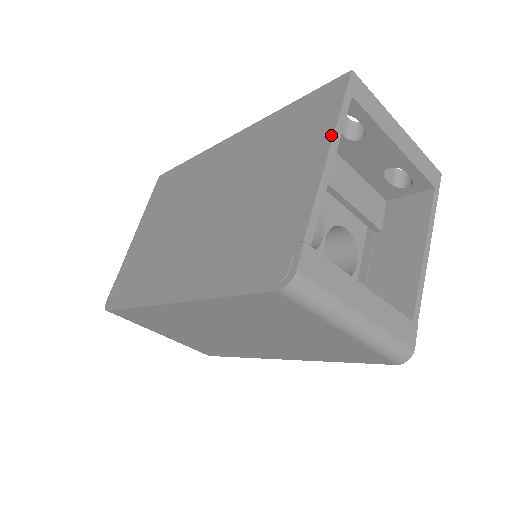
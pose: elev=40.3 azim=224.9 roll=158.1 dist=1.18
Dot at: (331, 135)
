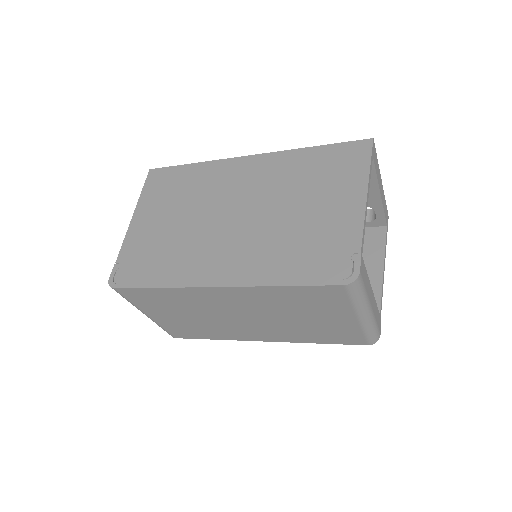
Dot at: (366, 182)
